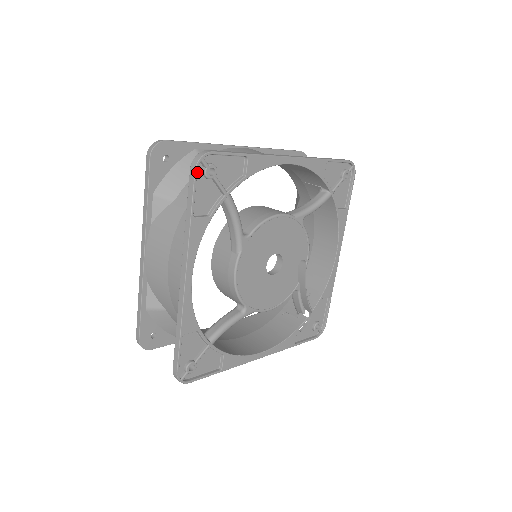
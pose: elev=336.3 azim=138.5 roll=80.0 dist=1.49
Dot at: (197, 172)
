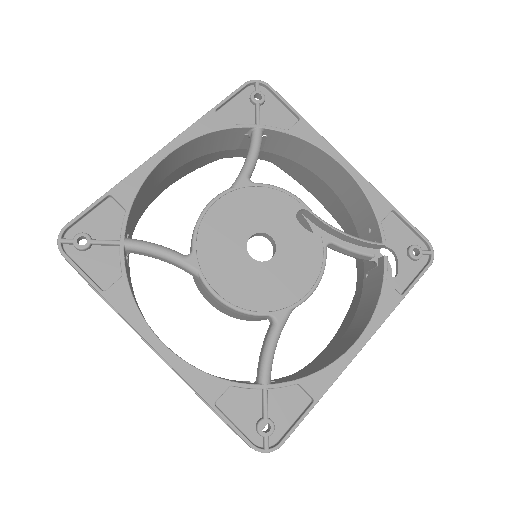
Dot at: (71, 254)
